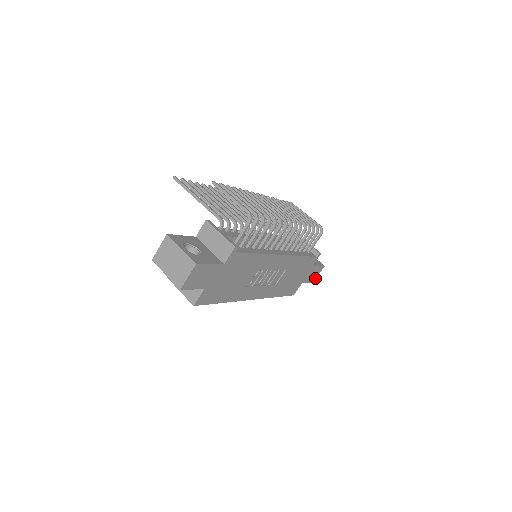
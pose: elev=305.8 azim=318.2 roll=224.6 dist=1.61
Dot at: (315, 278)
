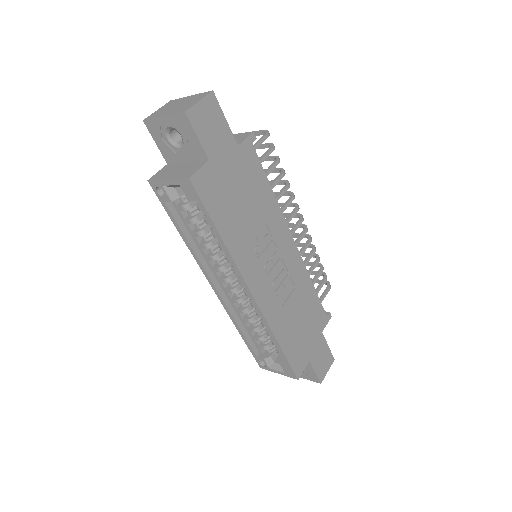
Dot at: (323, 376)
